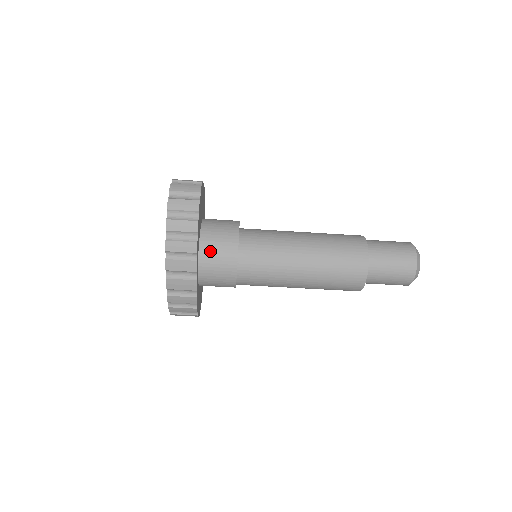
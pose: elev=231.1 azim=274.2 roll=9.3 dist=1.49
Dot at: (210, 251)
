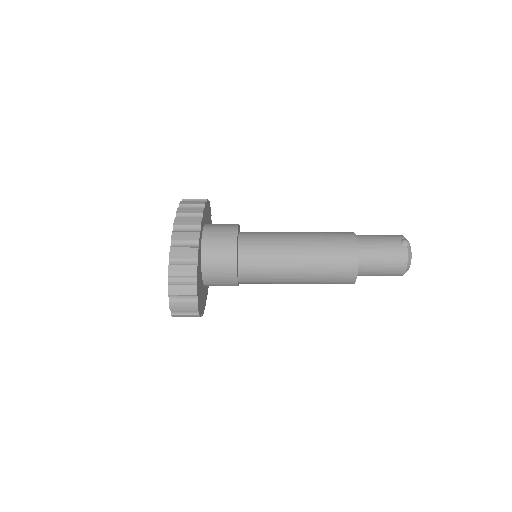
Dot at: occluded
